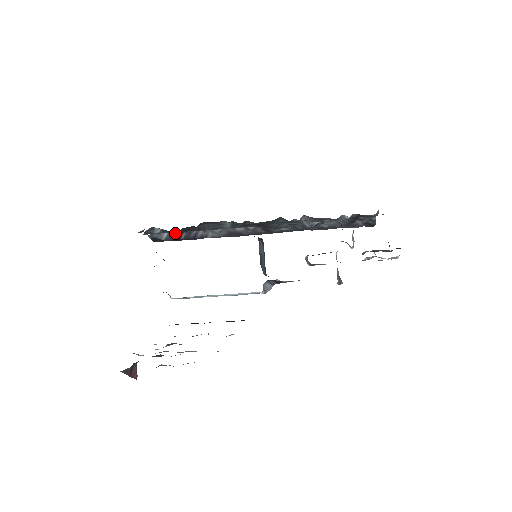
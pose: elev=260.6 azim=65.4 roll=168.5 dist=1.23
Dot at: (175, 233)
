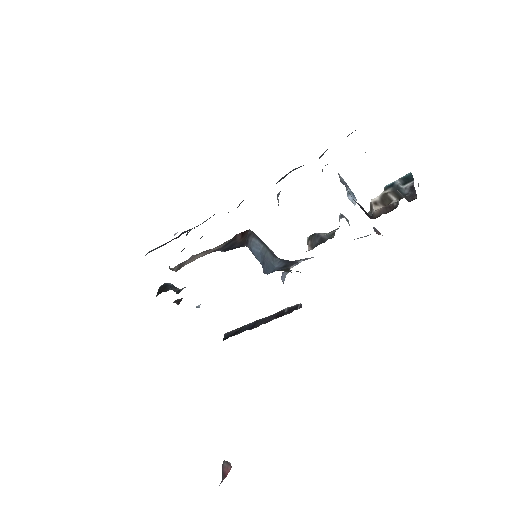
Dot at: occluded
